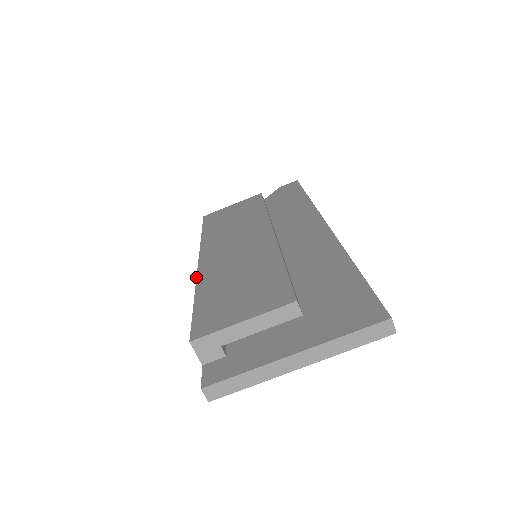
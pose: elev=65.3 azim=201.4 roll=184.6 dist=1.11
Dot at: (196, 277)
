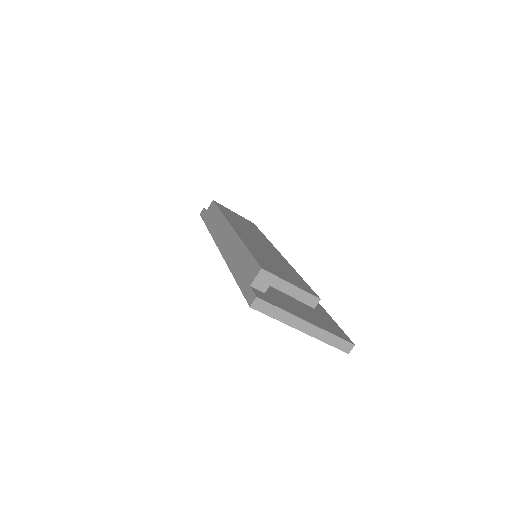
Dot at: (239, 235)
